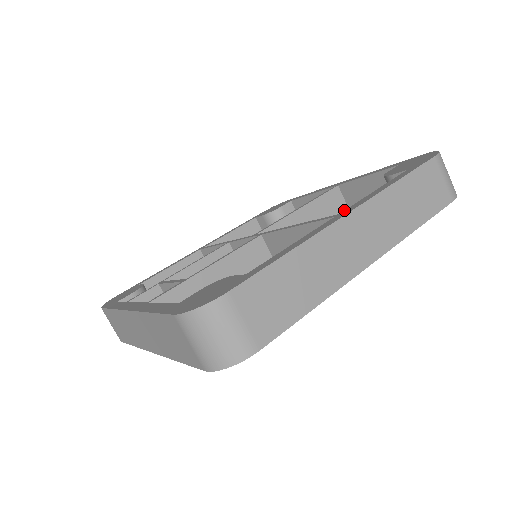
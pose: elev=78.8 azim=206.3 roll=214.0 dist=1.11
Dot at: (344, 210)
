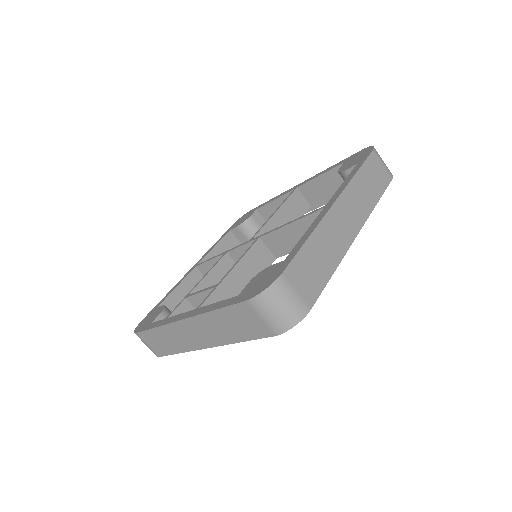
Dot at: (328, 202)
